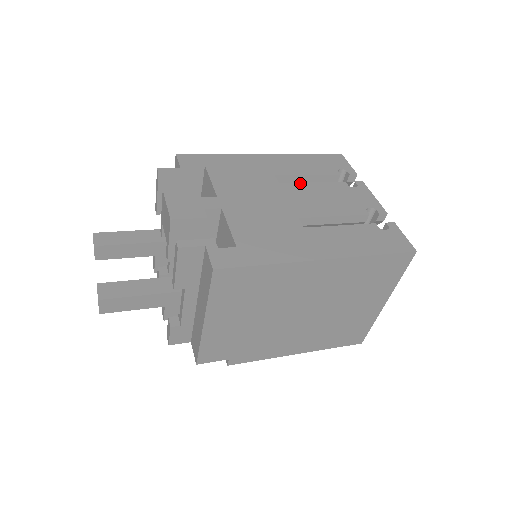
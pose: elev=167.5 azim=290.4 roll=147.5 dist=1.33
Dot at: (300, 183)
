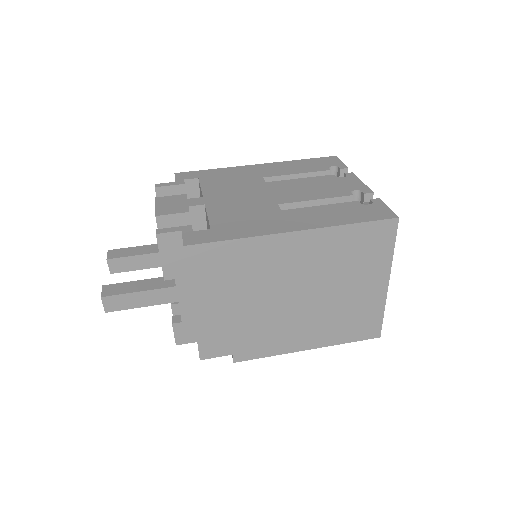
Dot at: (287, 180)
